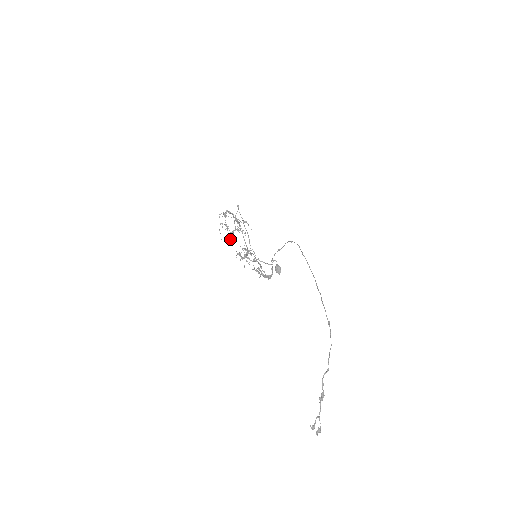
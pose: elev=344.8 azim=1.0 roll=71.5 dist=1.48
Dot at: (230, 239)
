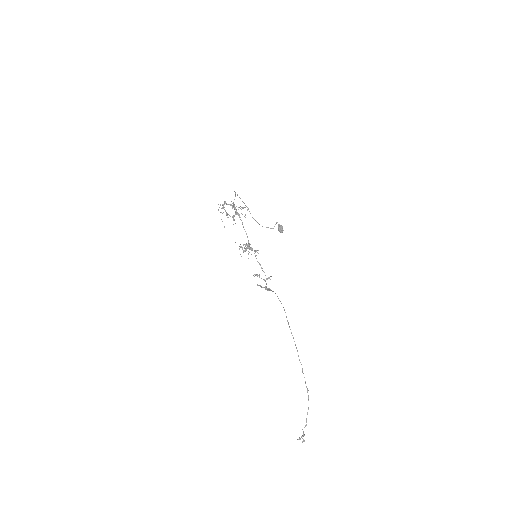
Dot at: occluded
